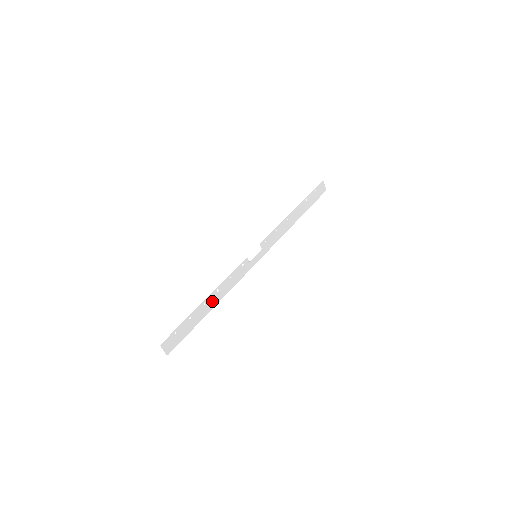
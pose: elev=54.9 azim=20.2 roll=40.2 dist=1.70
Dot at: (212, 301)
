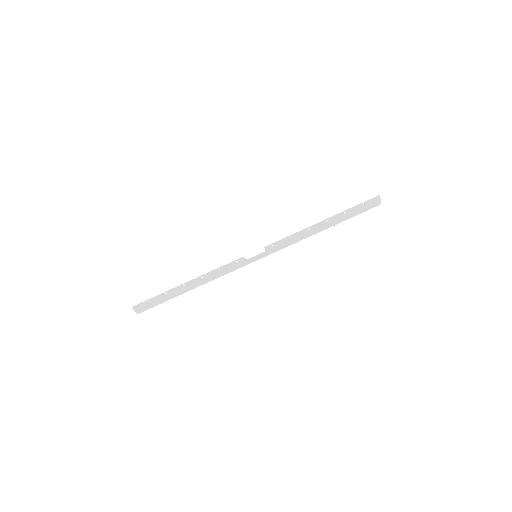
Dot at: (193, 284)
